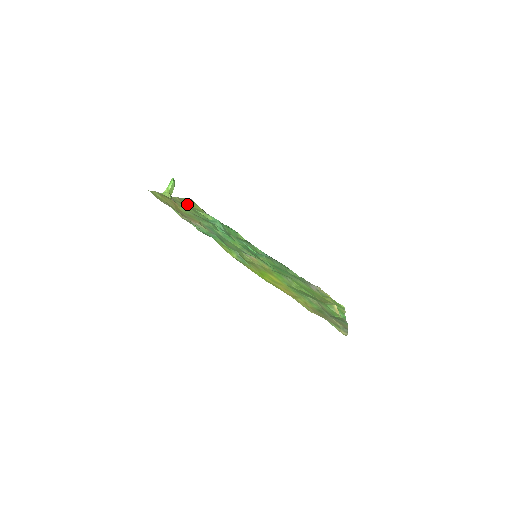
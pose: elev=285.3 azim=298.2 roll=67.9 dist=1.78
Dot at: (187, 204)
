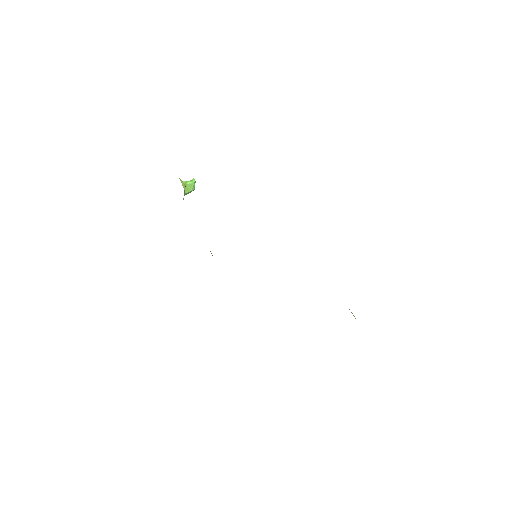
Dot at: occluded
